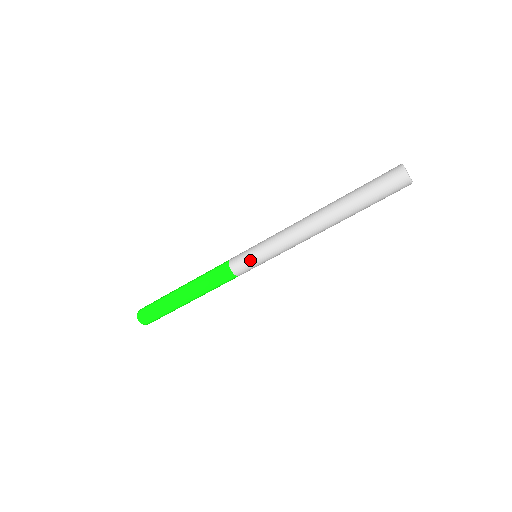
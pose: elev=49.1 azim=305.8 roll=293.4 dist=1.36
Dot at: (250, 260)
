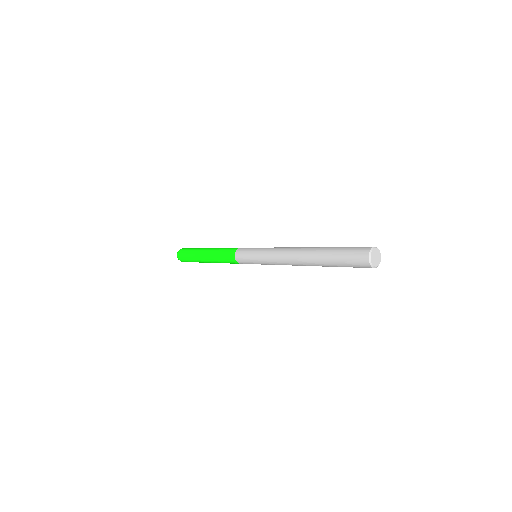
Dot at: (248, 257)
